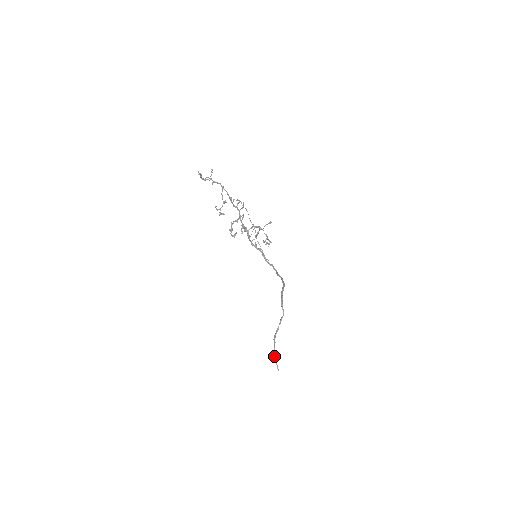
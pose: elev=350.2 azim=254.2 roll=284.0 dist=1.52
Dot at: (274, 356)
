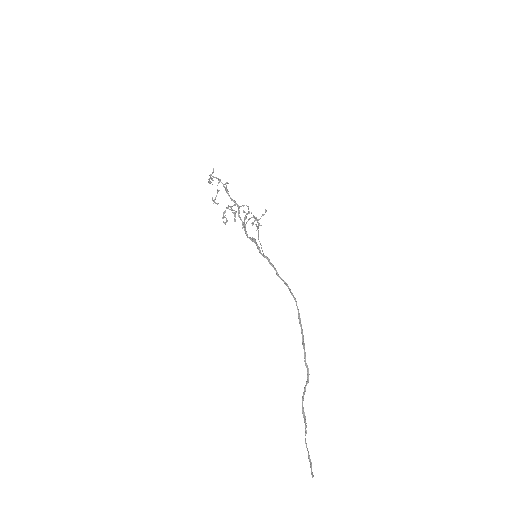
Dot at: occluded
